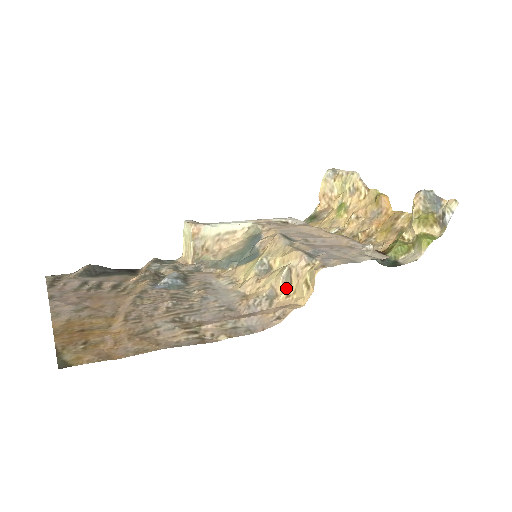
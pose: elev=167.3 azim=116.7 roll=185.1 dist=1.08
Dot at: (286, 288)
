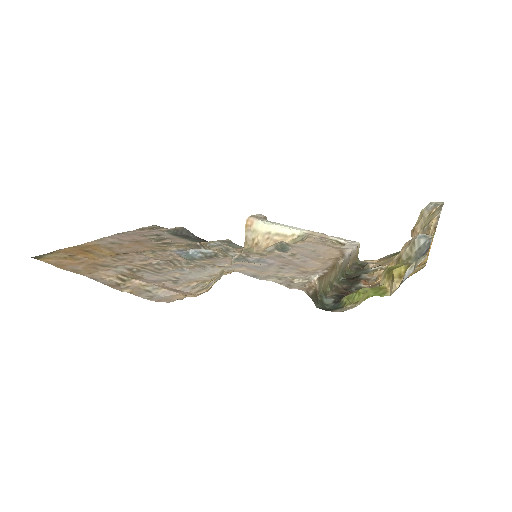
Dot at: (214, 282)
